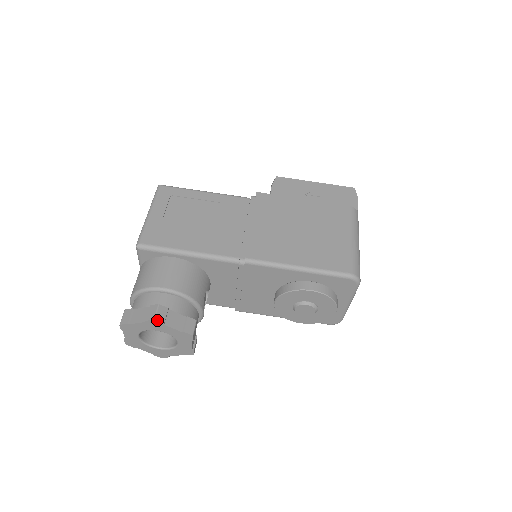
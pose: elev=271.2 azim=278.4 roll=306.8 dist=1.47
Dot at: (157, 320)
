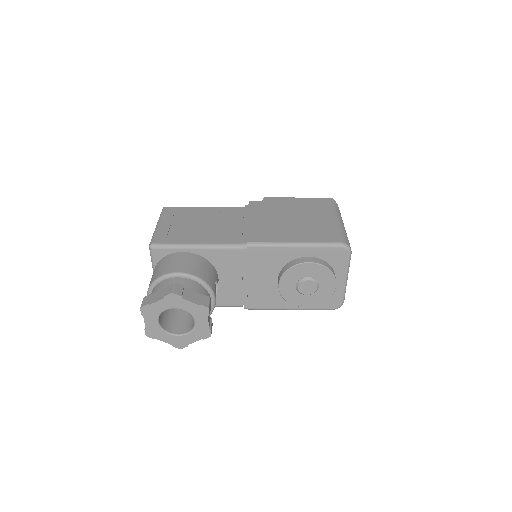
Dot at: (175, 293)
